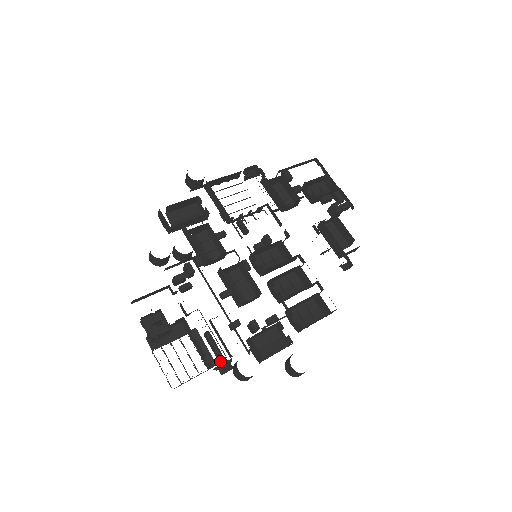
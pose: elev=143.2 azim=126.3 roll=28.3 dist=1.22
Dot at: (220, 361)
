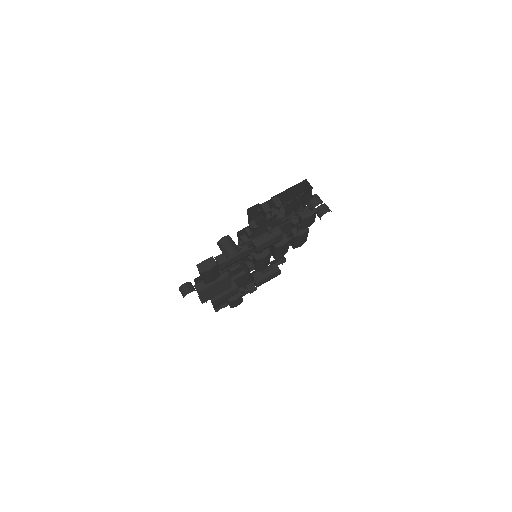
Dot at: occluded
